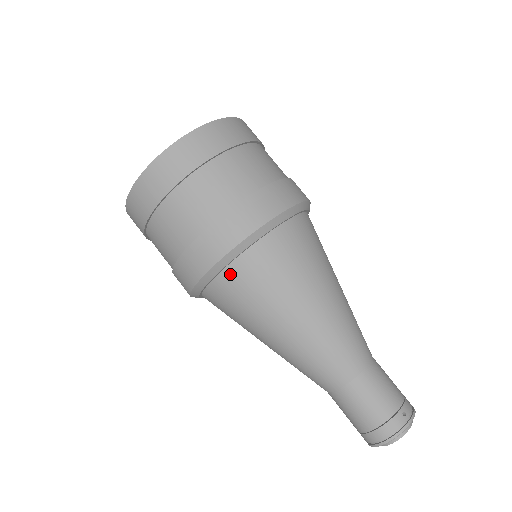
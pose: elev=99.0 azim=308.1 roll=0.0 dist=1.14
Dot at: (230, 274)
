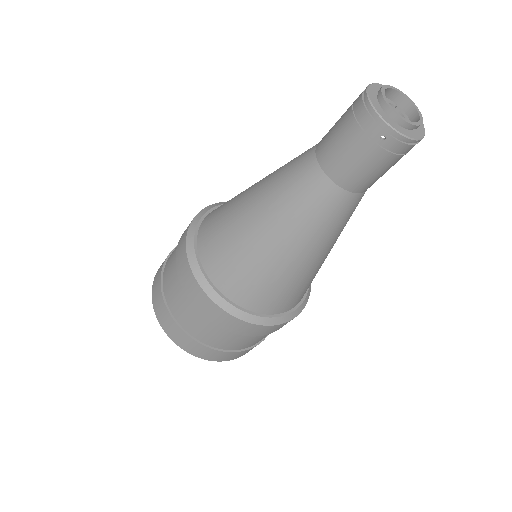
Dot at: (202, 243)
